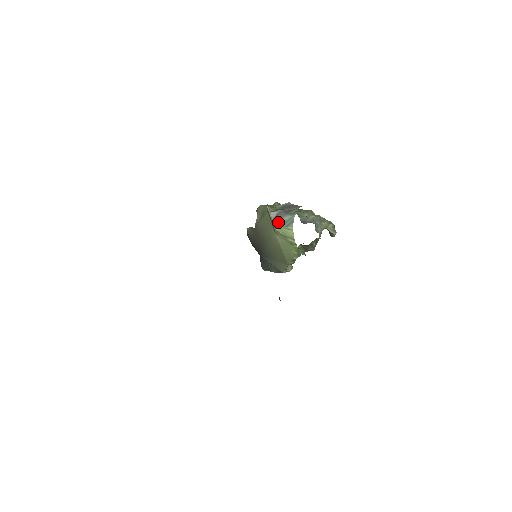
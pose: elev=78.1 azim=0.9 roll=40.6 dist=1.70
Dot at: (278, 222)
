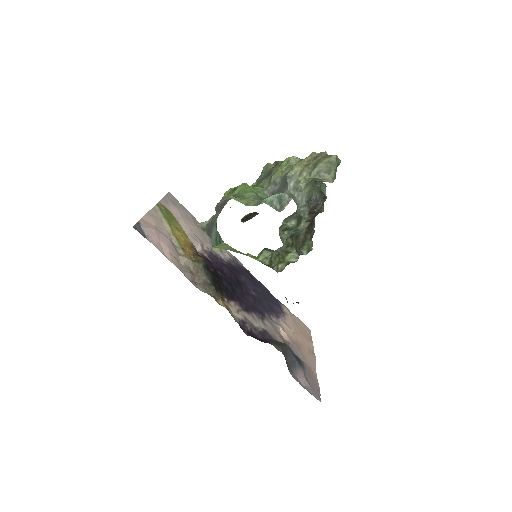
Dot at: (212, 241)
